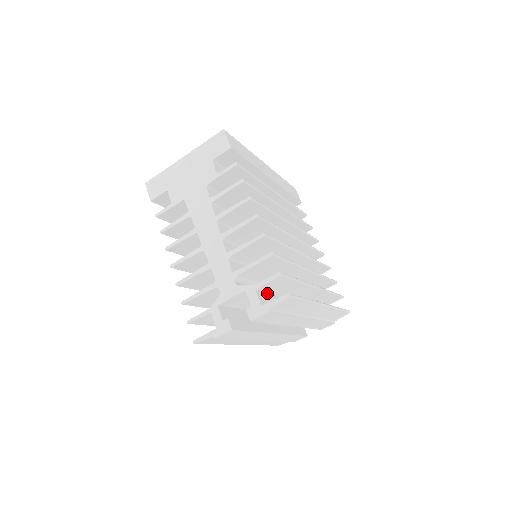
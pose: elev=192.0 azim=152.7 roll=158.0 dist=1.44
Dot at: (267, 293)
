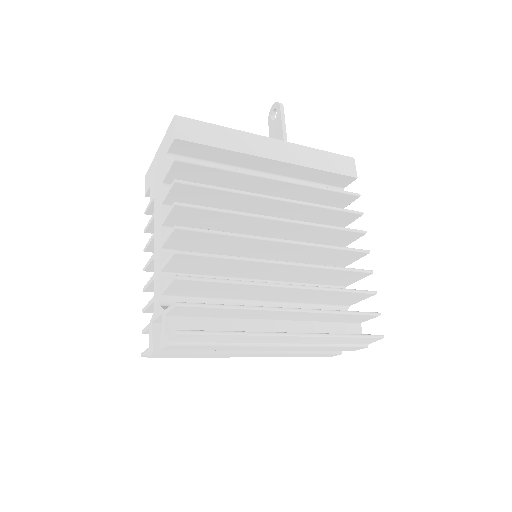
Dot at: (195, 317)
